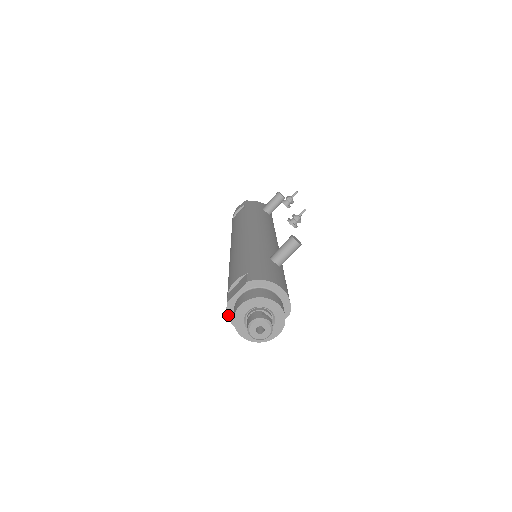
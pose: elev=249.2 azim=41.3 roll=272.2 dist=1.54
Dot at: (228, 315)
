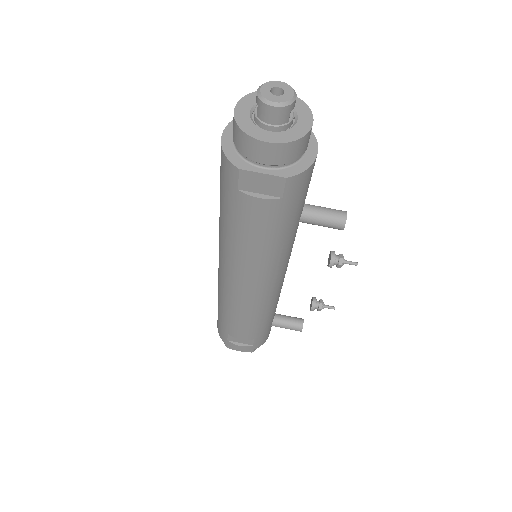
Dot at: occluded
